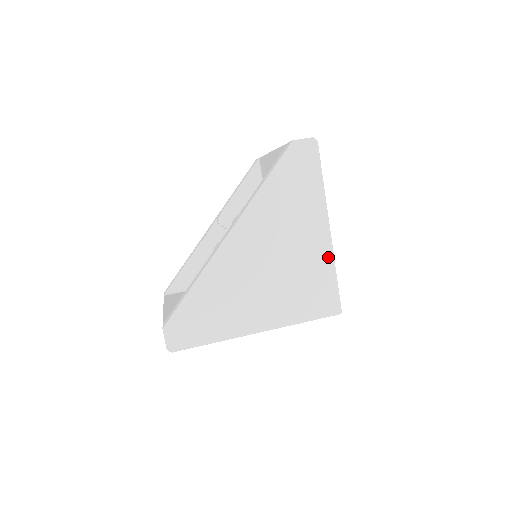
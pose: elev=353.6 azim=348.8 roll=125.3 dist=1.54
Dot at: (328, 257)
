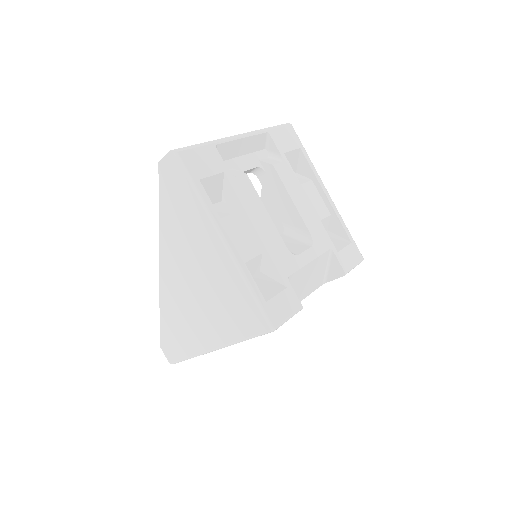
Dot at: (235, 272)
